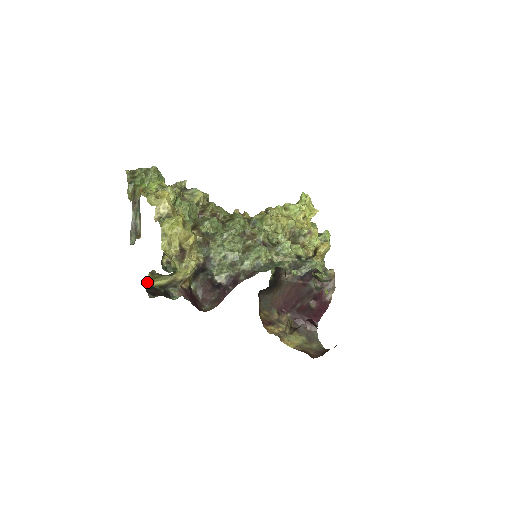
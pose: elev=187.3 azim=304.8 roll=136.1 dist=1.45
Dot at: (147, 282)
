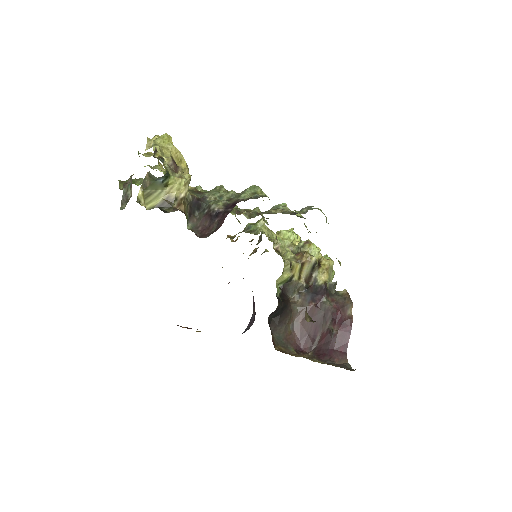
Dot at: (139, 201)
